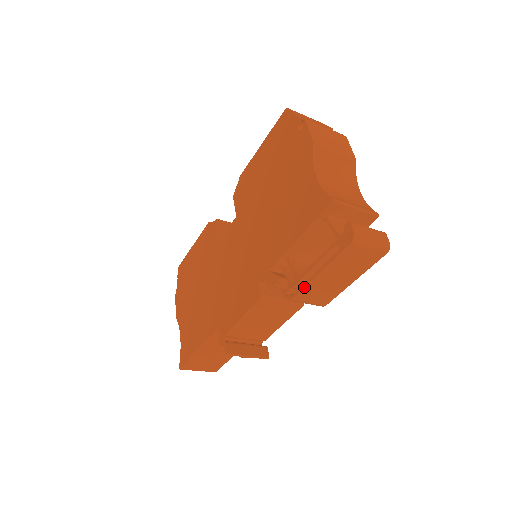
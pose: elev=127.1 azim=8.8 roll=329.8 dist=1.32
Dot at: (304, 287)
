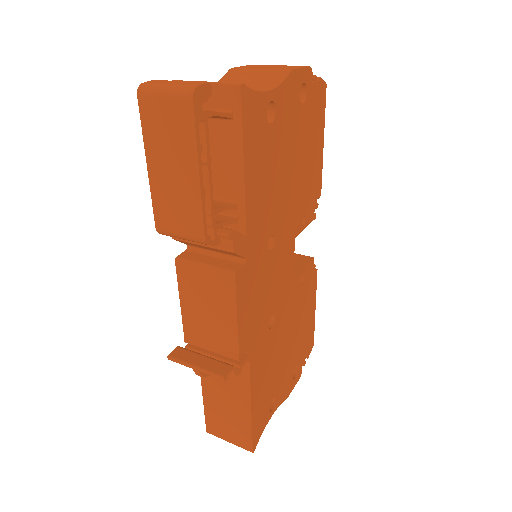
Dot at: (152, 199)
